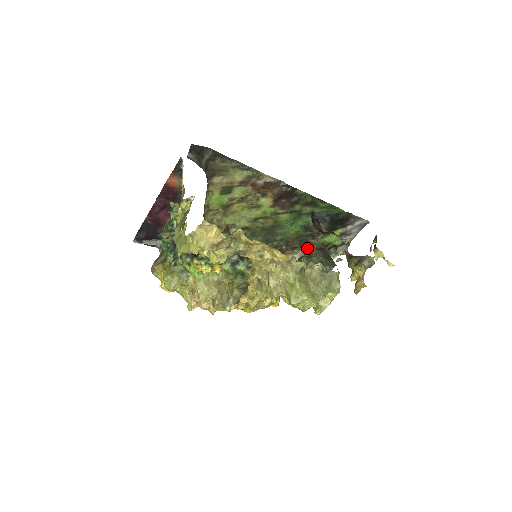
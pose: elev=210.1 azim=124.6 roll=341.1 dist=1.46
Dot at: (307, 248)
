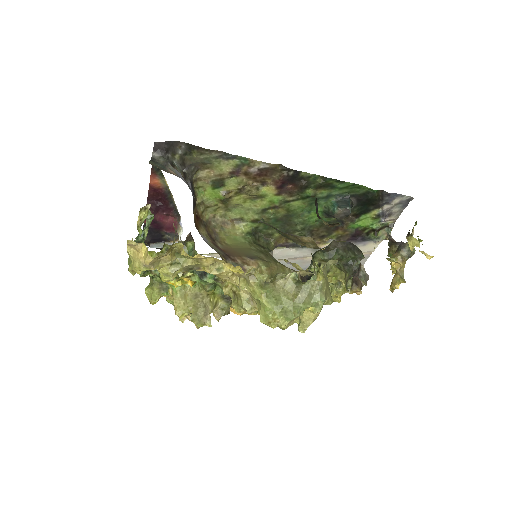
Dot at: (339, 235)
